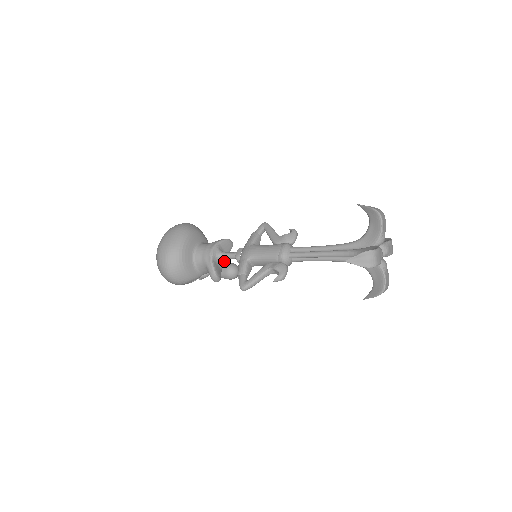
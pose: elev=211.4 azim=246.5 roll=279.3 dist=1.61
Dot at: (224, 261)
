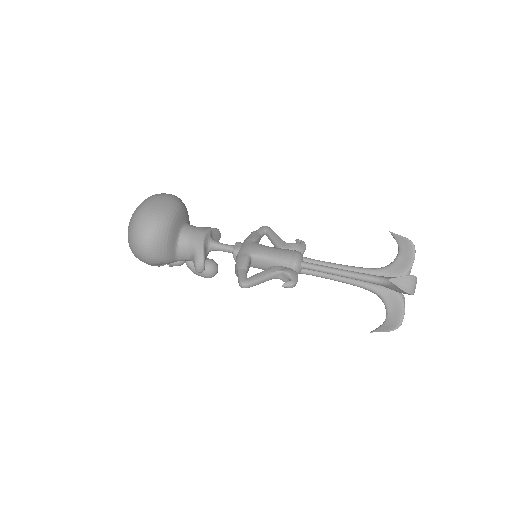
Dot at: (208, 253)
